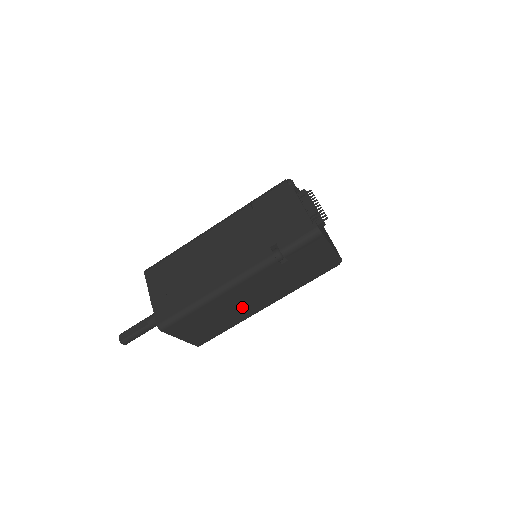
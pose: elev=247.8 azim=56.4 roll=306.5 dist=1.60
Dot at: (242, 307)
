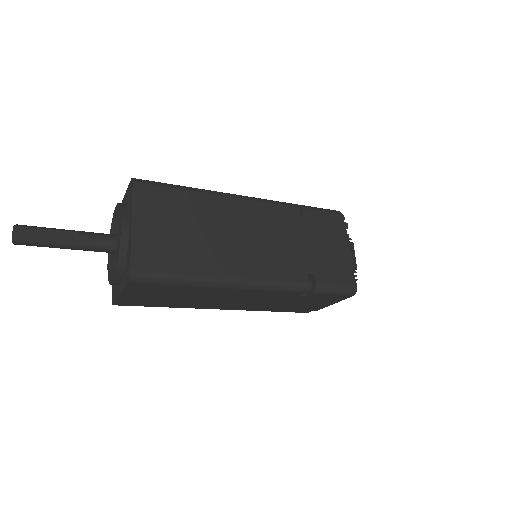
Dot at: (212, 301)
